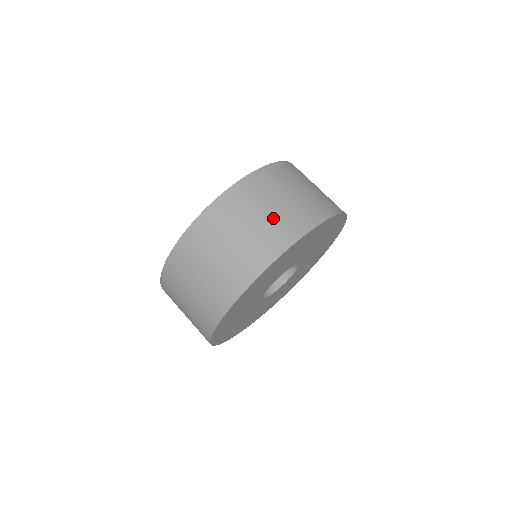
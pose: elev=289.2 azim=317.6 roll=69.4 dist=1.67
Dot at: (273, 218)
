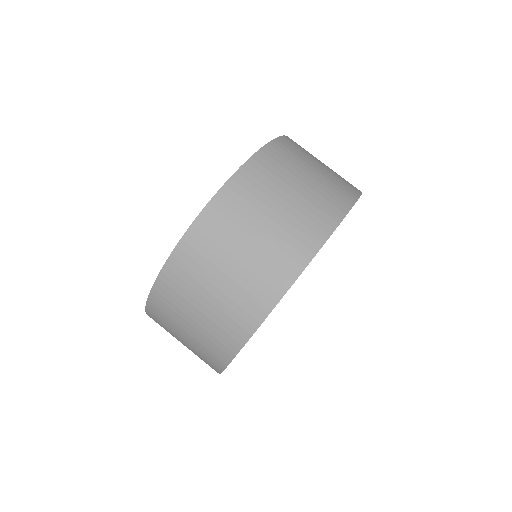
Dot at: (333, 171)
